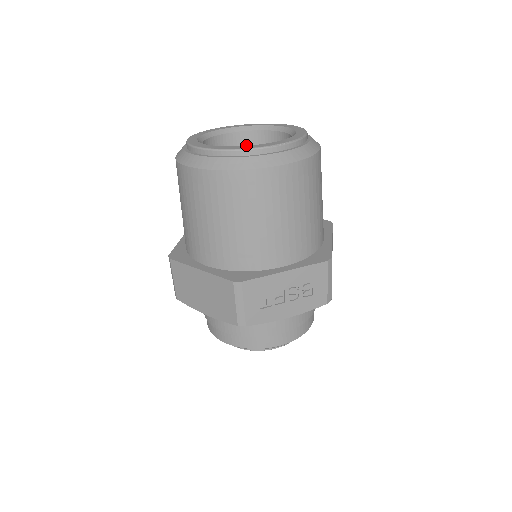
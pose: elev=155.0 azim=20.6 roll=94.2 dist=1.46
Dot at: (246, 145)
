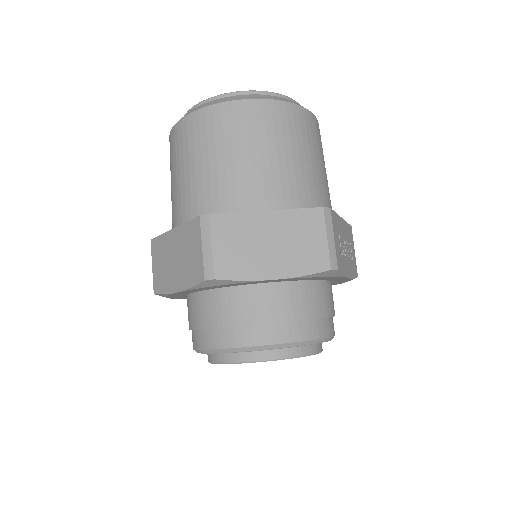
Dot at: occluded
